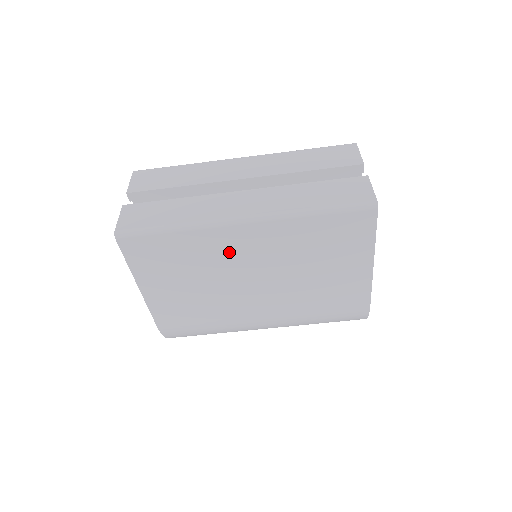
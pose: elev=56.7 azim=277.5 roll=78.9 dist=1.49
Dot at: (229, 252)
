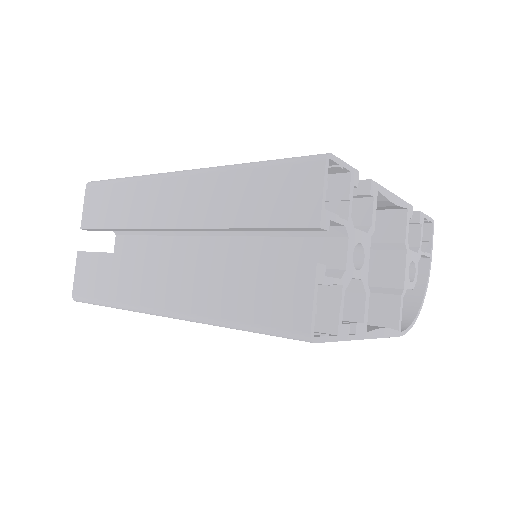
Dot at: occluded
